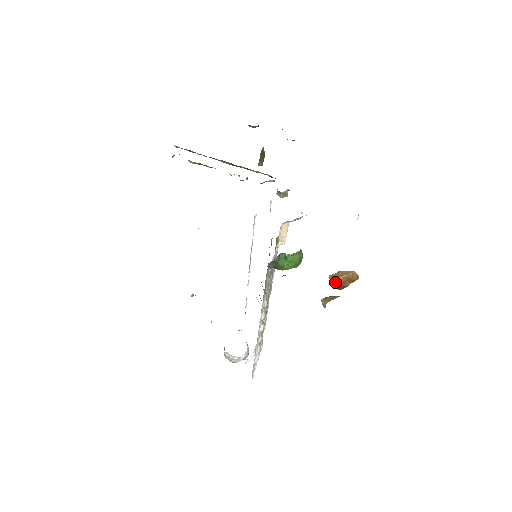
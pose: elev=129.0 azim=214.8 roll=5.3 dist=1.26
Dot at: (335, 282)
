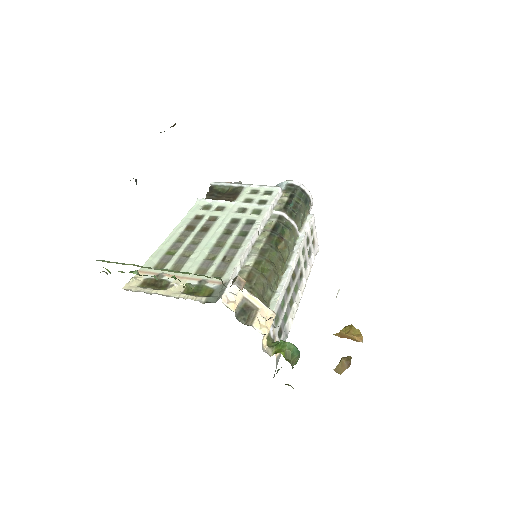
Dot at: (342, 337)
